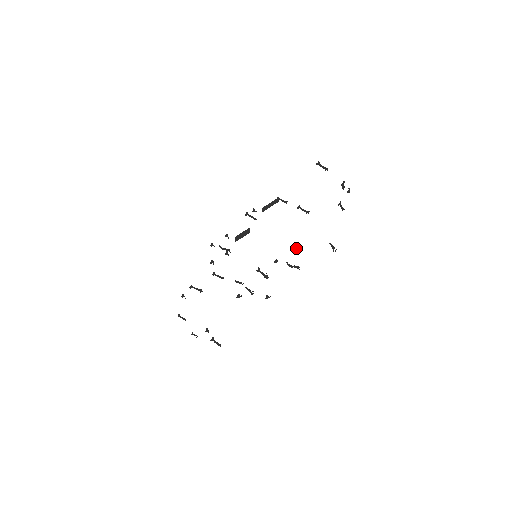
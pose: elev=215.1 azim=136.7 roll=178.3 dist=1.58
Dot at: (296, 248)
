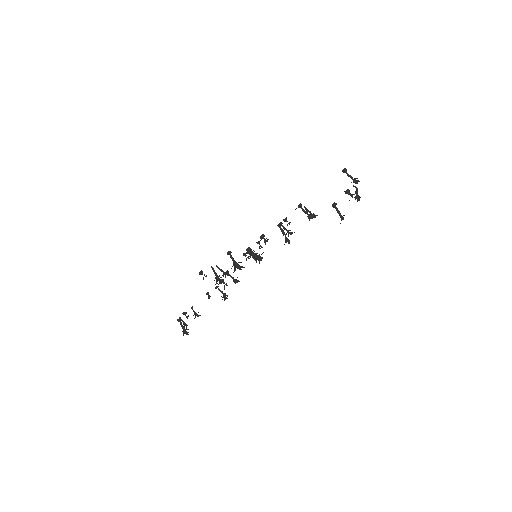
Dot at: (262, 234)
